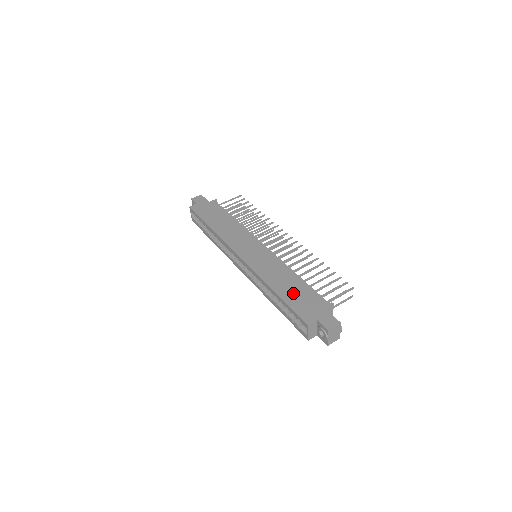
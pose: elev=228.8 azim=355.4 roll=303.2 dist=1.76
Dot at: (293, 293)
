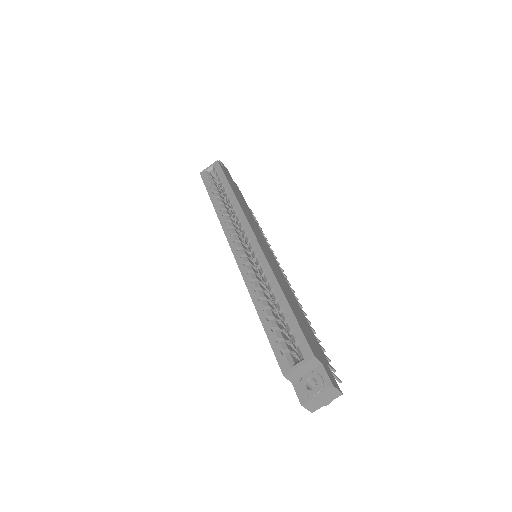
Dot at: occluded
